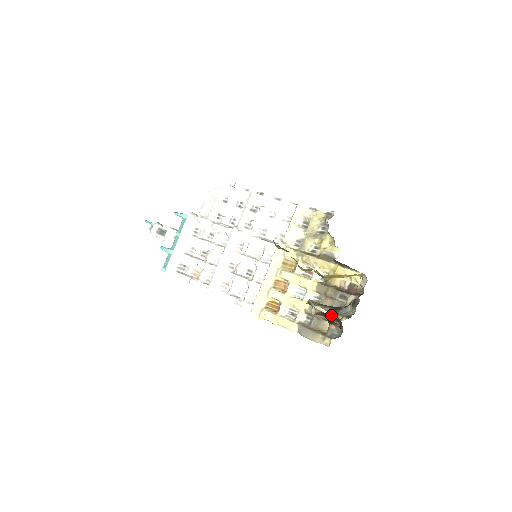
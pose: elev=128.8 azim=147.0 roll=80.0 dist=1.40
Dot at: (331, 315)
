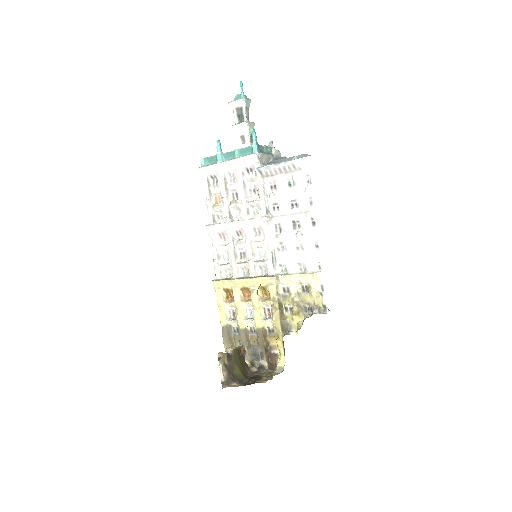
Dot at: occluded
